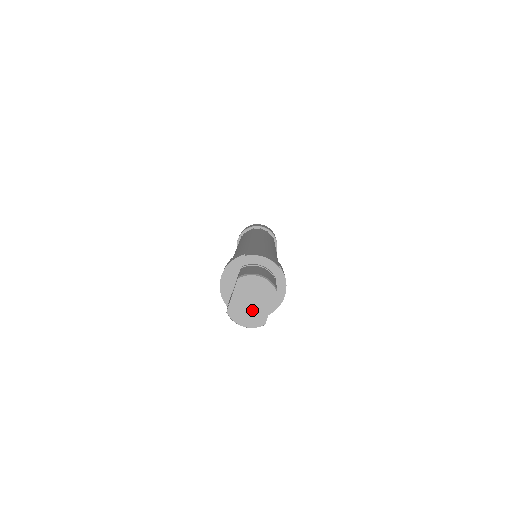
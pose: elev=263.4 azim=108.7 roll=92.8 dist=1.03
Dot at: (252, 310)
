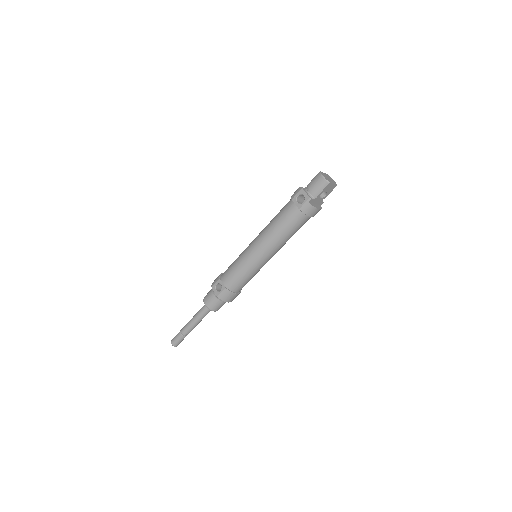
Dot at: (328, 179)
